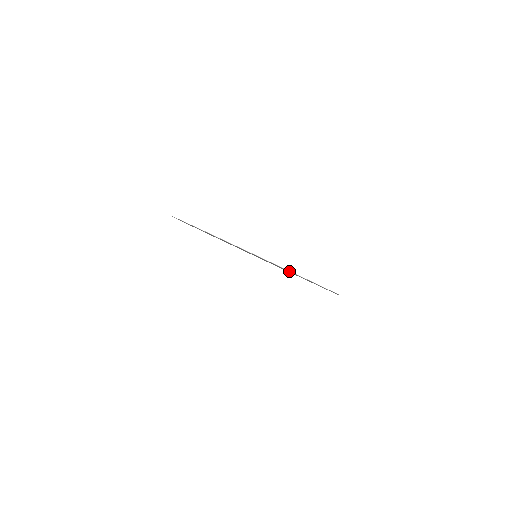
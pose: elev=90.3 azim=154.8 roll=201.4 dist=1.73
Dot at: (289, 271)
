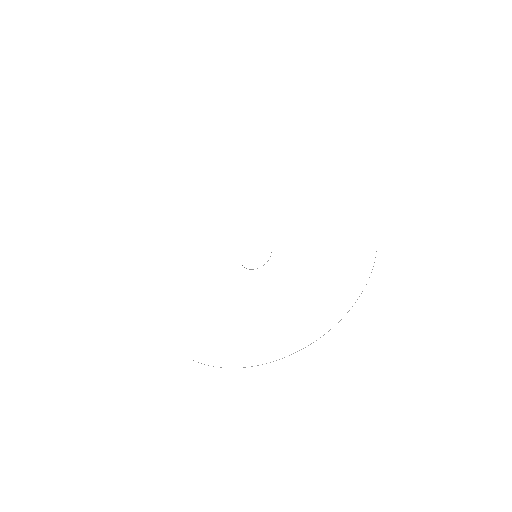
Dot at: occluded
